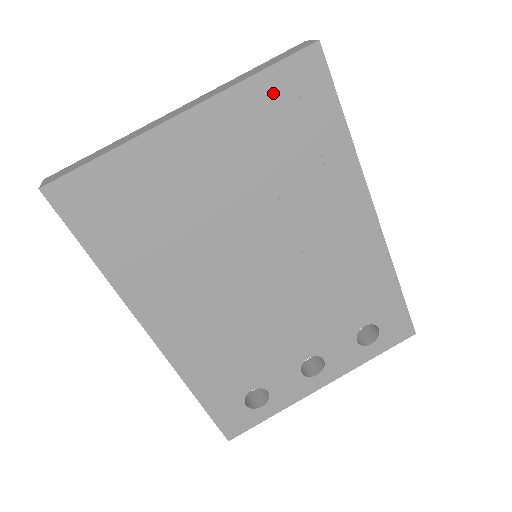
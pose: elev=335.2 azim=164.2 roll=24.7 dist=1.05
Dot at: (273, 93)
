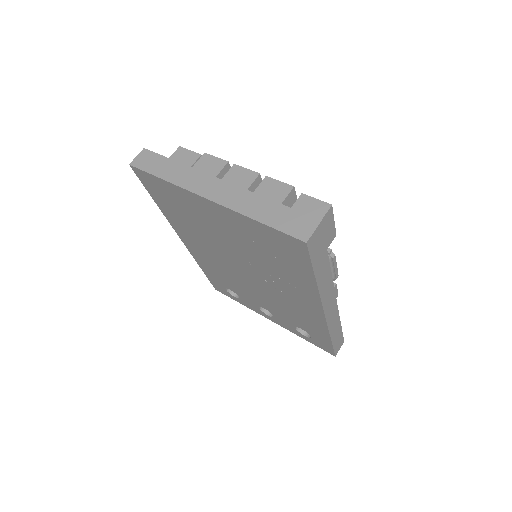
Dot at: (267, 234)
